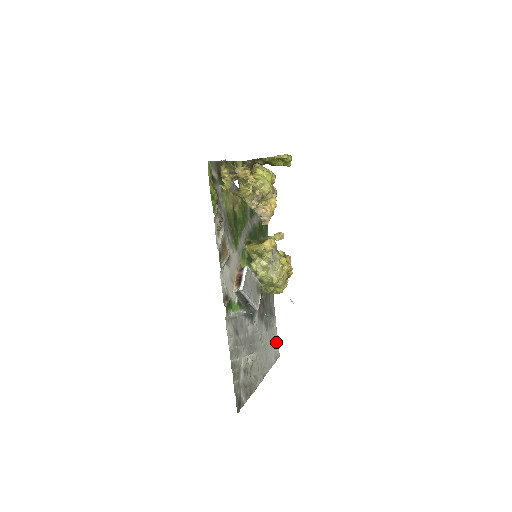
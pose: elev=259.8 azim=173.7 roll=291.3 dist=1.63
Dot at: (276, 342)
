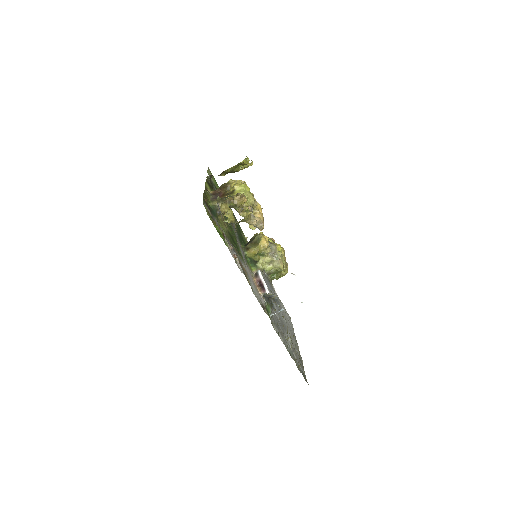
Dot at: (284, 309)
